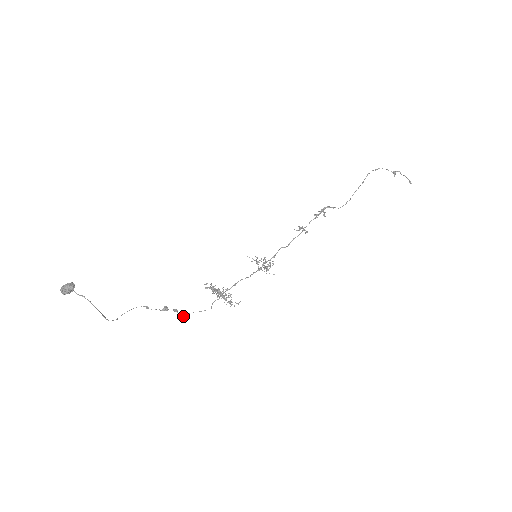
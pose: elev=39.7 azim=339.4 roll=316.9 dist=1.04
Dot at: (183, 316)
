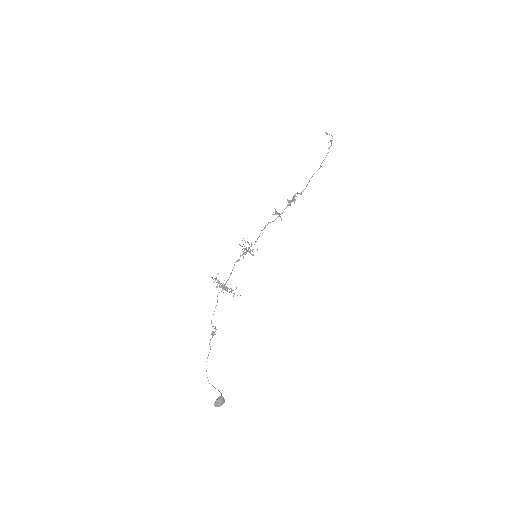
Dot at: (211, 323)
